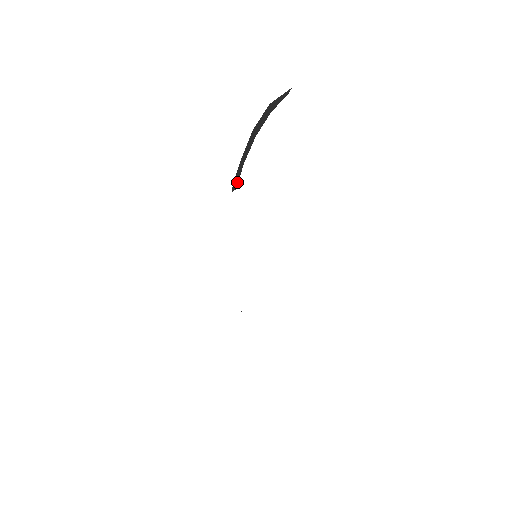
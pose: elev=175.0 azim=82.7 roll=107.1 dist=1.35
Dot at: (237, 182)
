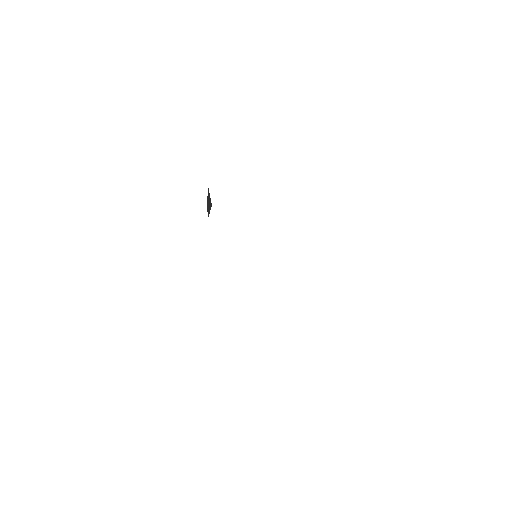
Dot at: occluded
